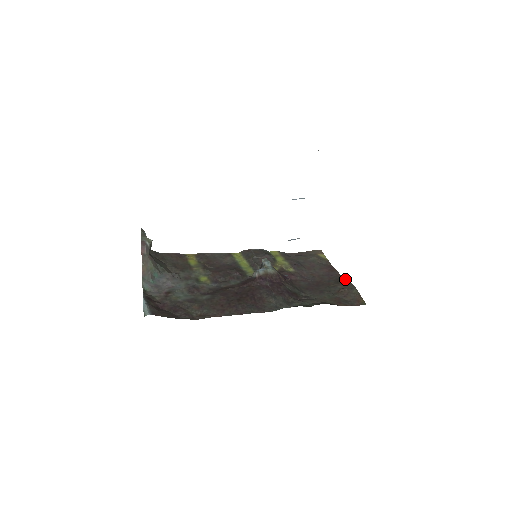
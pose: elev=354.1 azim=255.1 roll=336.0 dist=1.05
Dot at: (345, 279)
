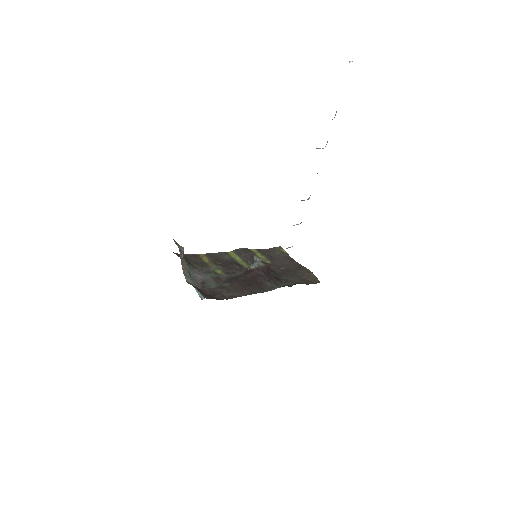
Dot at: (303, 267)
